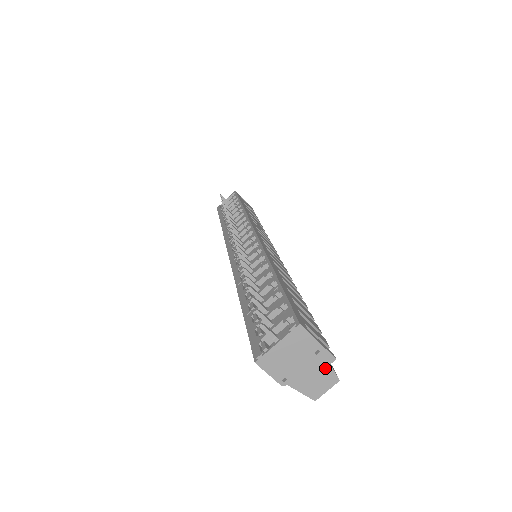
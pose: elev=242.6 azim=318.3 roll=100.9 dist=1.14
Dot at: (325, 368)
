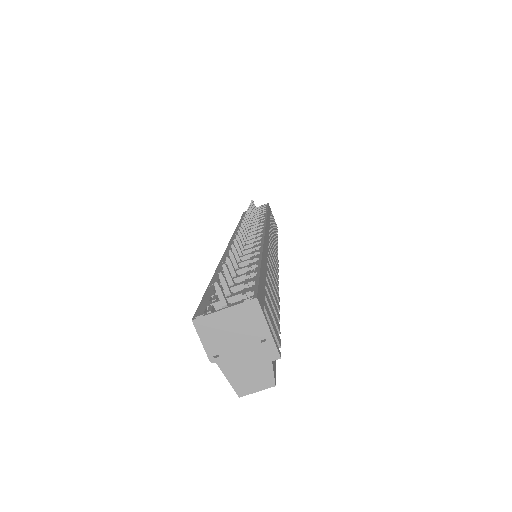
Dot at: (265, 363)
